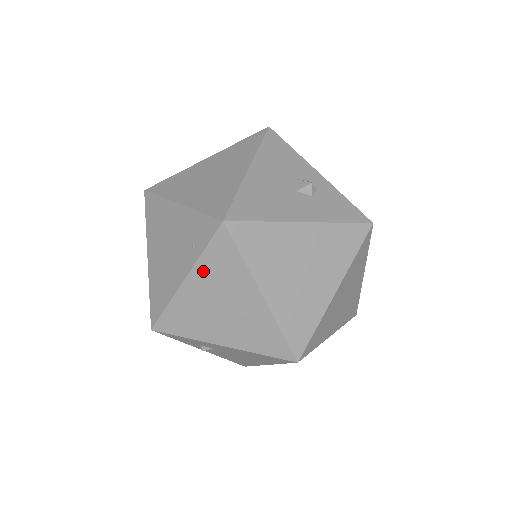
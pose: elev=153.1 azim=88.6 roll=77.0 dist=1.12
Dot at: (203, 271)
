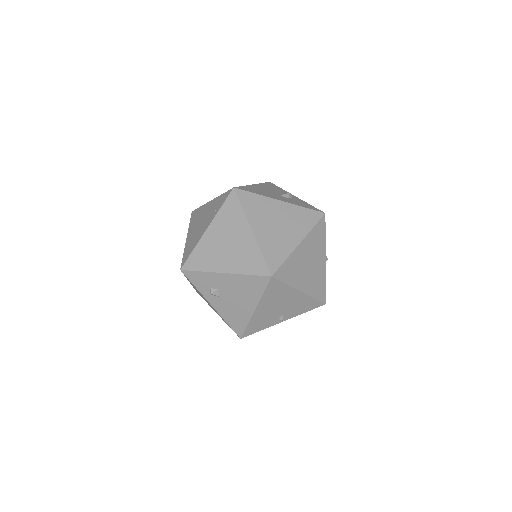
Dot at: (219, 220)
